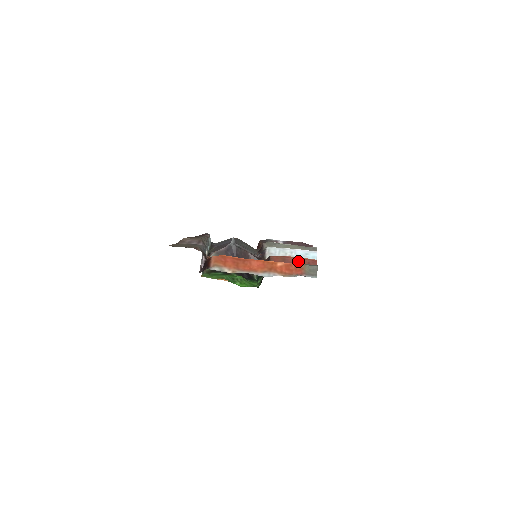
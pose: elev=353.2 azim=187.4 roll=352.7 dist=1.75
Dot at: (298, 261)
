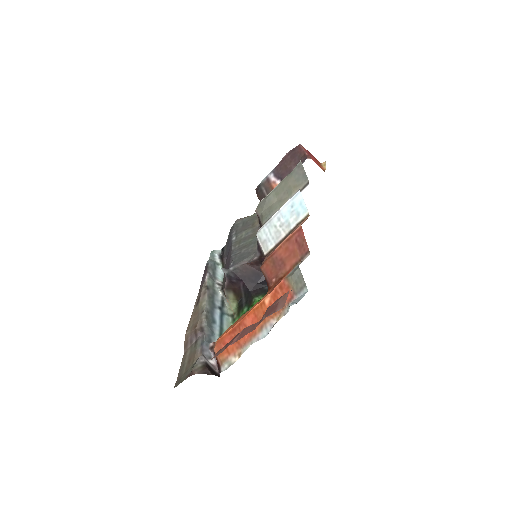
Dot at: (286, 250)
